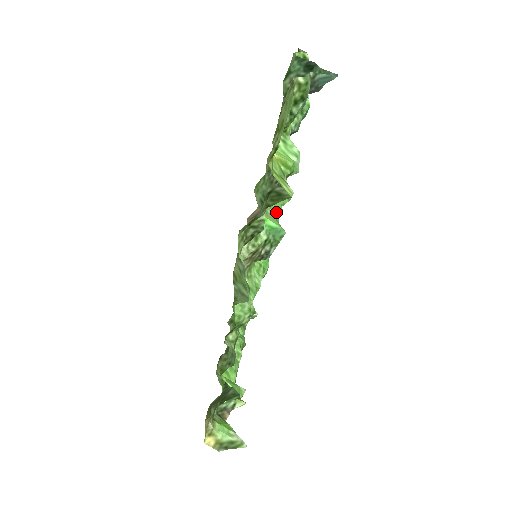
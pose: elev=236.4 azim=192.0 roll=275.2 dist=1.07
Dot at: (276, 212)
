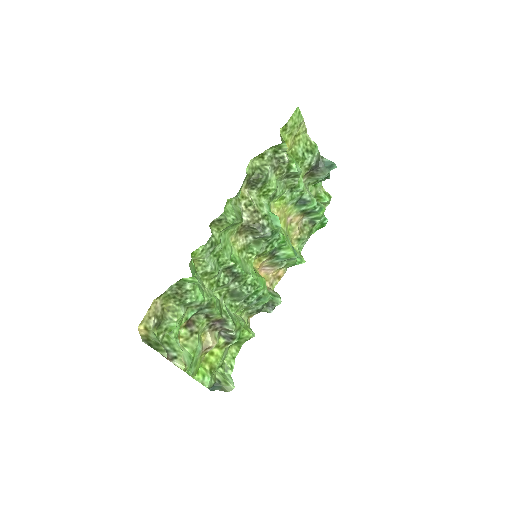
Dot at: (281, 233)
